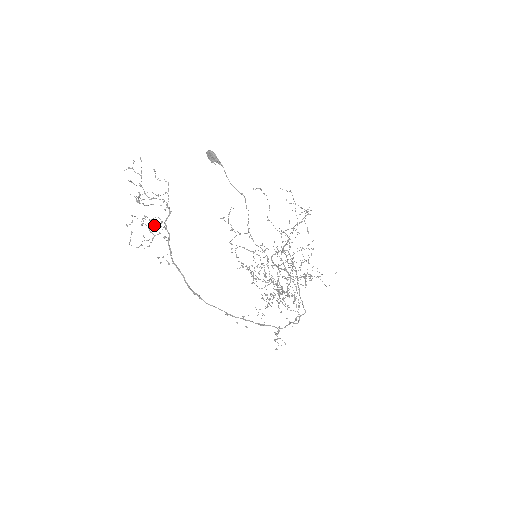
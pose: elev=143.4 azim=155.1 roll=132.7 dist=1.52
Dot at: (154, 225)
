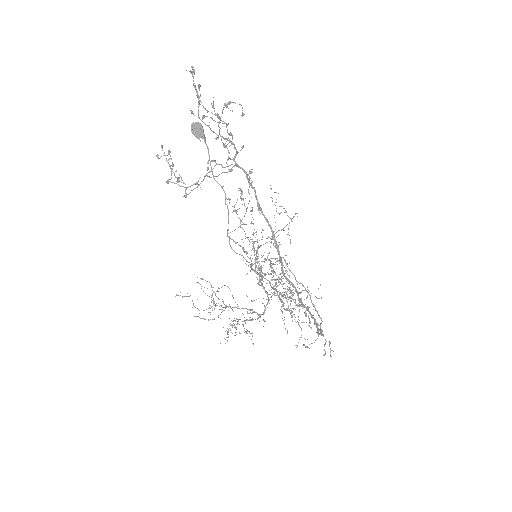
Dot at: (215, 160)
